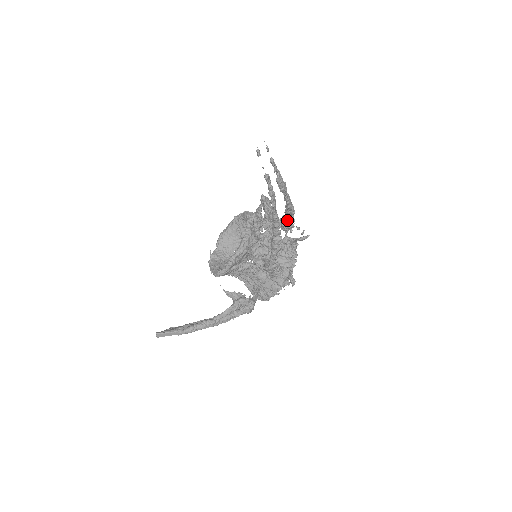
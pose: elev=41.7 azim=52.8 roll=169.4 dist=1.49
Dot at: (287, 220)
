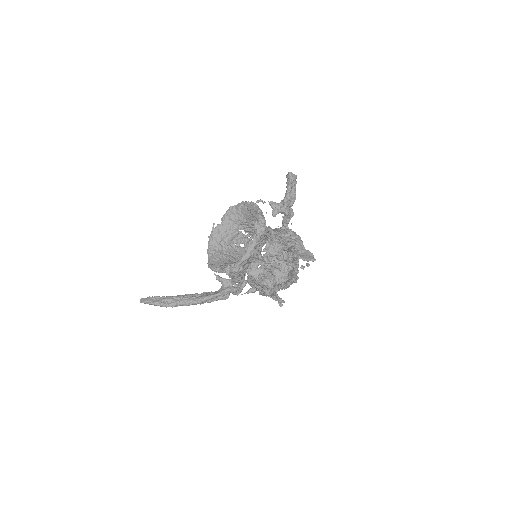
Dot at: (292, 266)
